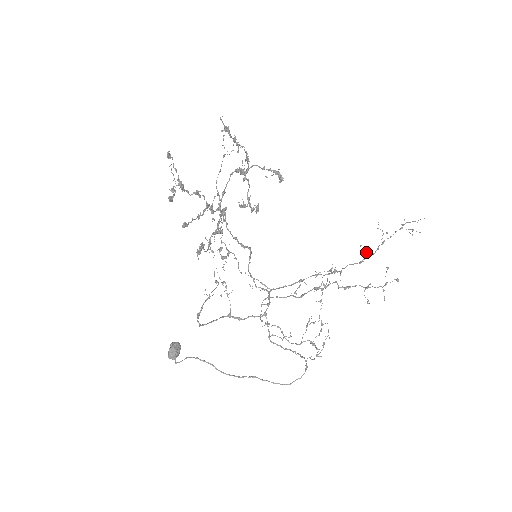
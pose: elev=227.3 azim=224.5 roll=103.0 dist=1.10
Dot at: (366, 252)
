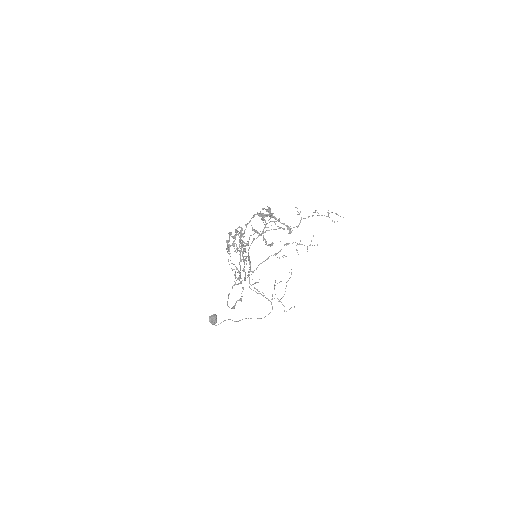
Dot at: occluded
